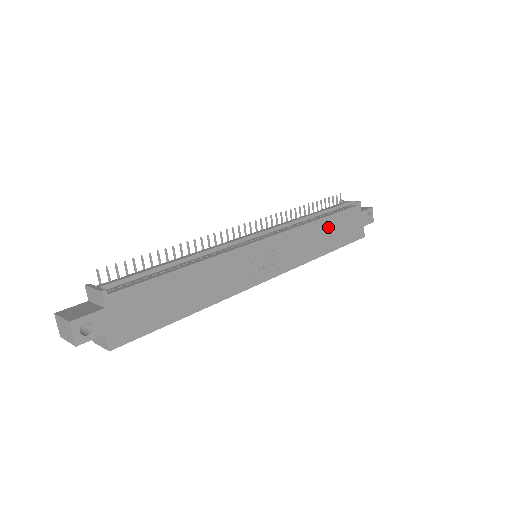
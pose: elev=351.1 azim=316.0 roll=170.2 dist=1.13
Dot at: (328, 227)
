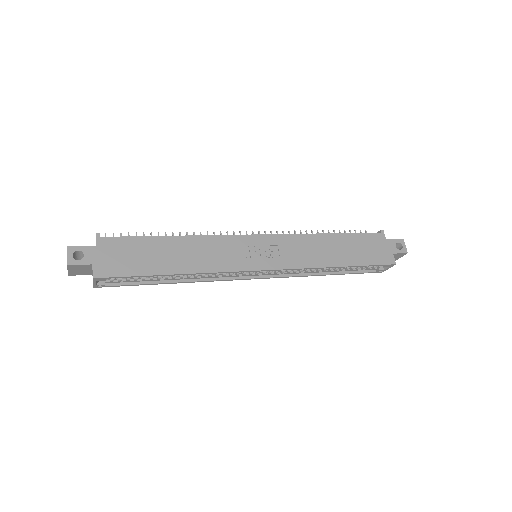
Dot at: (339, 243)
